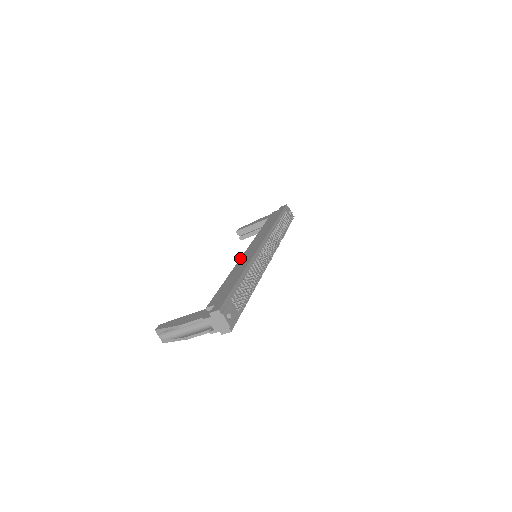
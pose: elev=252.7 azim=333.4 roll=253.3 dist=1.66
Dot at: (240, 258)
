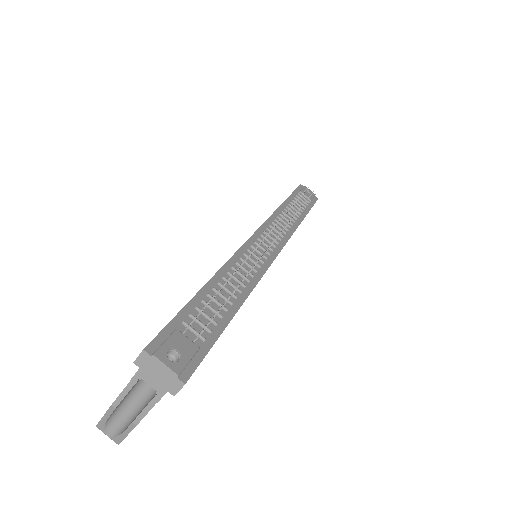
Dot at: occluded
